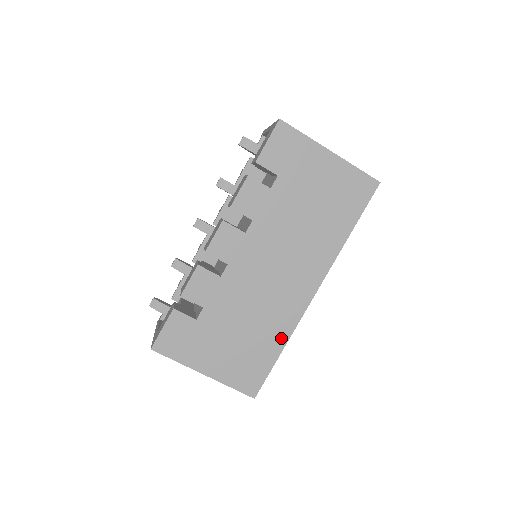
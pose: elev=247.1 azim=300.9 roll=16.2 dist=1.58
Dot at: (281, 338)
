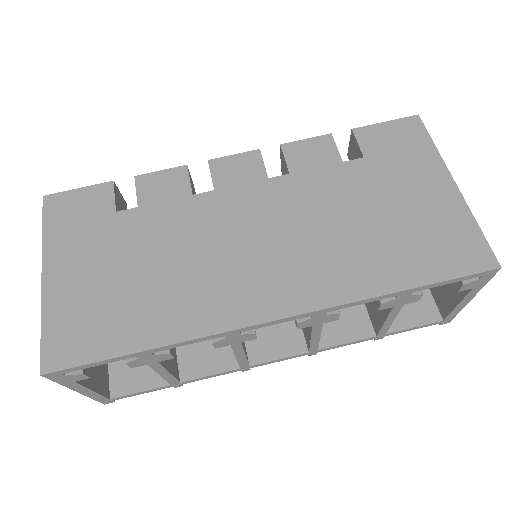
Dot at: (167, 331)
